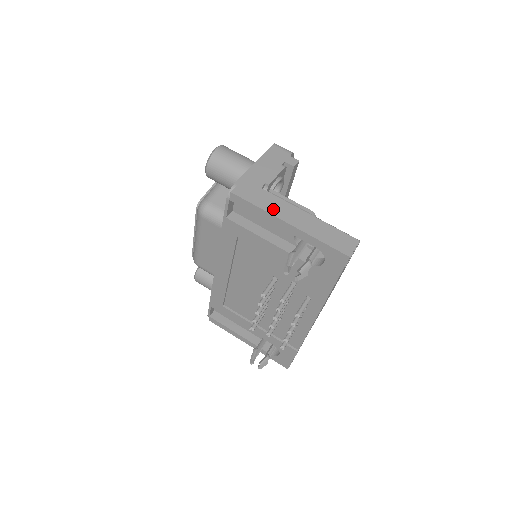
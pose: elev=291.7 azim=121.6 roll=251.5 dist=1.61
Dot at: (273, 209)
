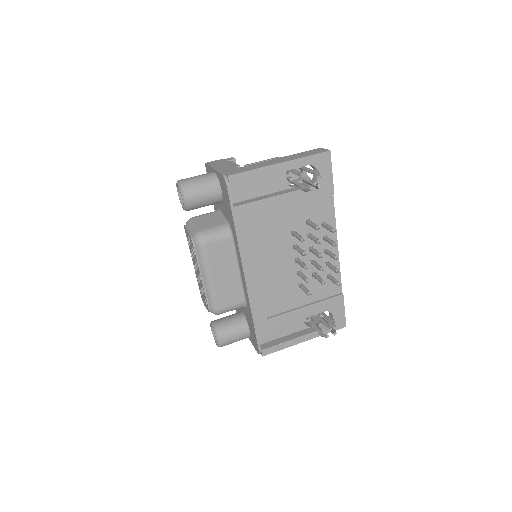
Dot at: (262, 166)
